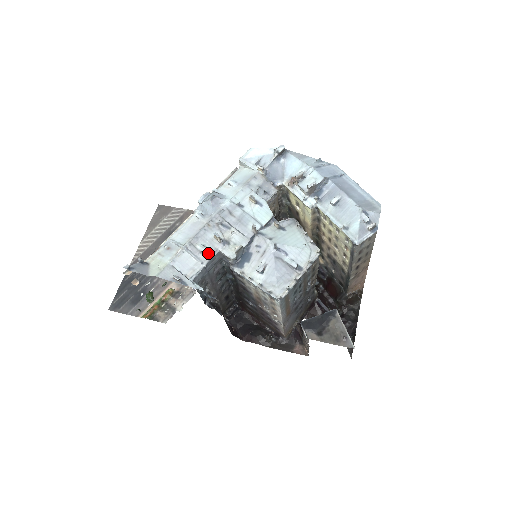
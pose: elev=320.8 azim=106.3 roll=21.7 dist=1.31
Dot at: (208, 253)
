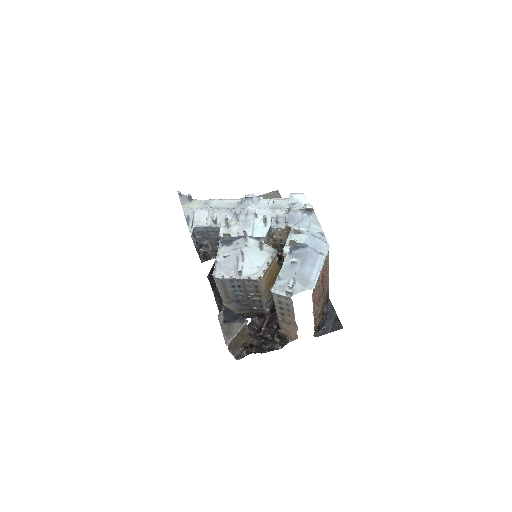
Dot at: (214, 222)
